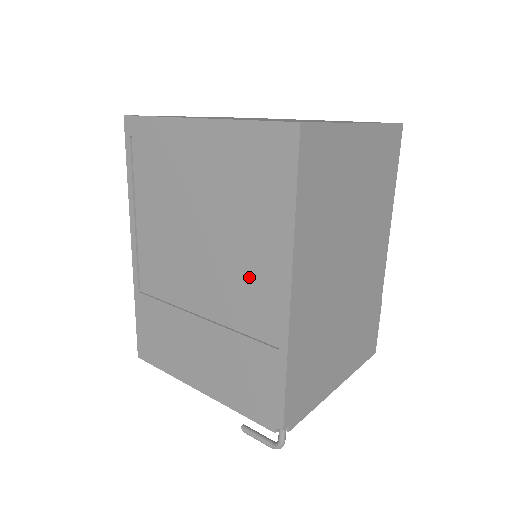
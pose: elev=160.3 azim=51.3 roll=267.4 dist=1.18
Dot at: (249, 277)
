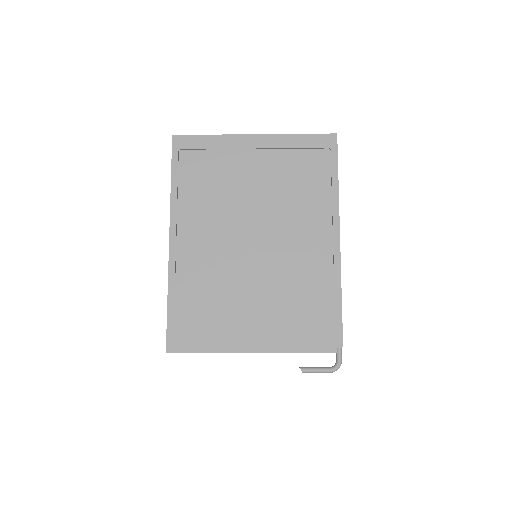
Dot at: (303, 235)
